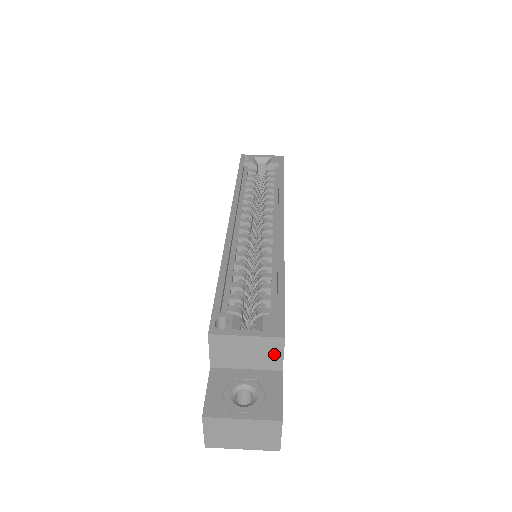
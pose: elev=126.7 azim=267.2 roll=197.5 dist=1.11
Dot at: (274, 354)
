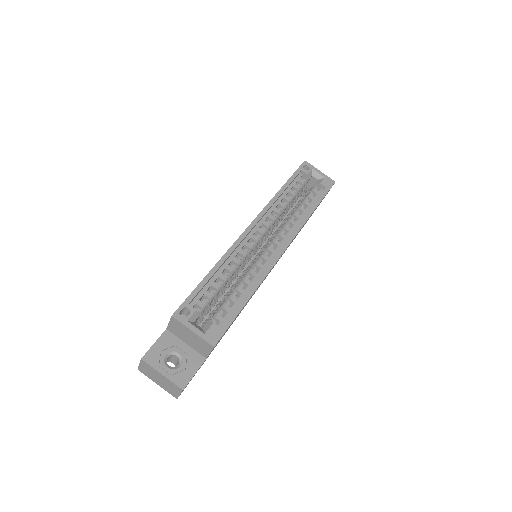
Dot at: (205, 349)
